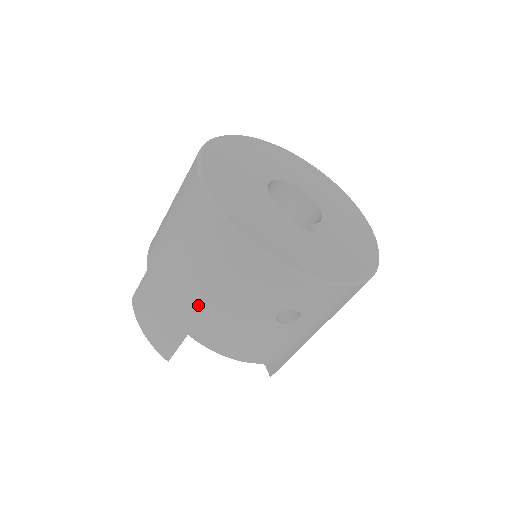
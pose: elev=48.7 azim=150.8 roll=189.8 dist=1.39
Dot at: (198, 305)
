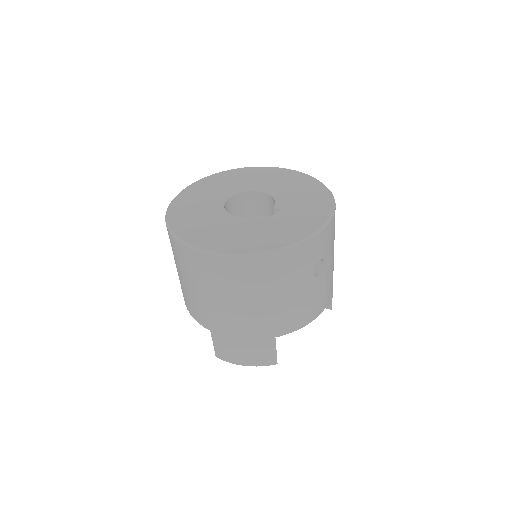
Dot at: (267, 316)
